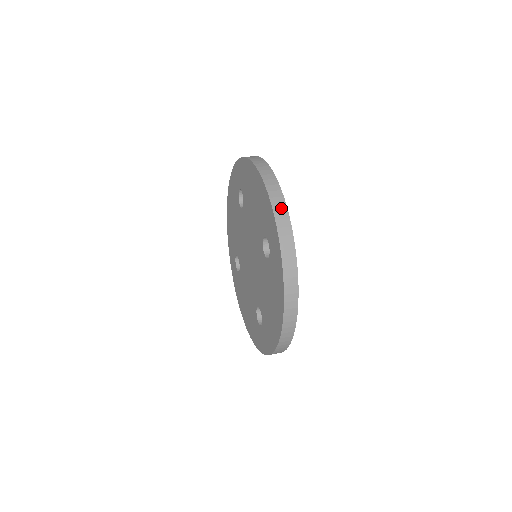
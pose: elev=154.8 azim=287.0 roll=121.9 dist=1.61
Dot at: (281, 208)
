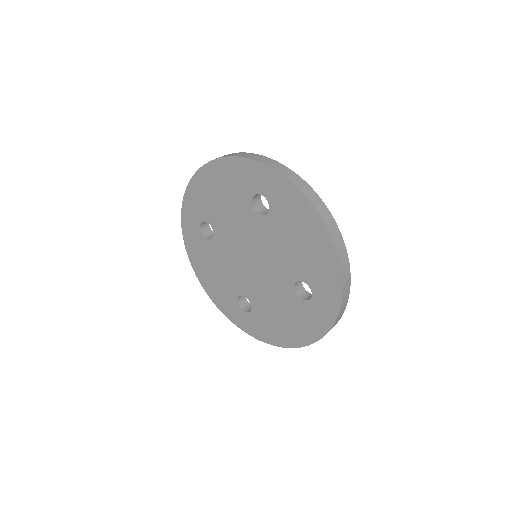
Dot at: (348, 284)
